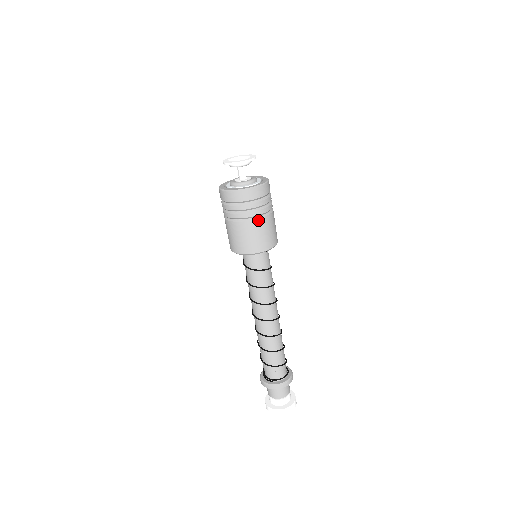
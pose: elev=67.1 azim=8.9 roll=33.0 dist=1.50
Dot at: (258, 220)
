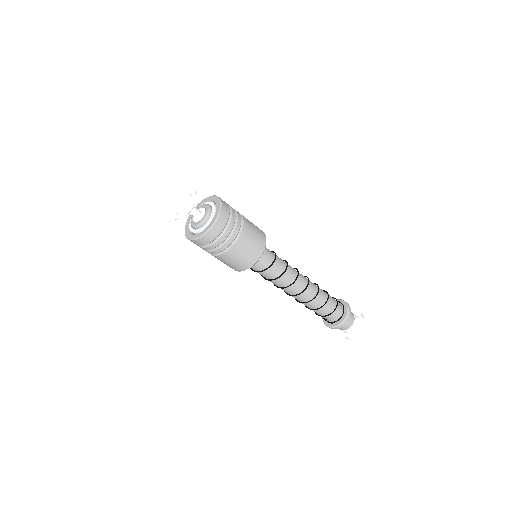
Dot at: (232, 248)
